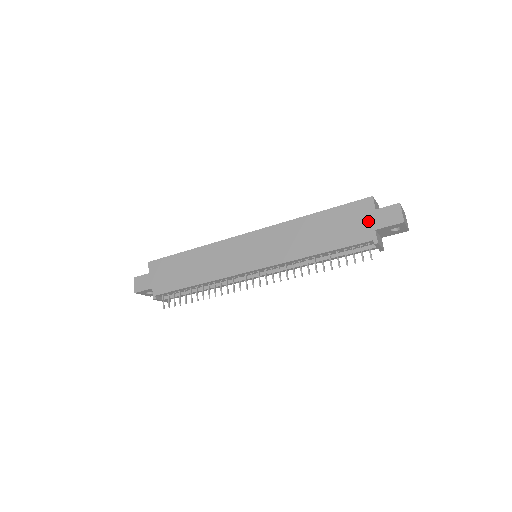
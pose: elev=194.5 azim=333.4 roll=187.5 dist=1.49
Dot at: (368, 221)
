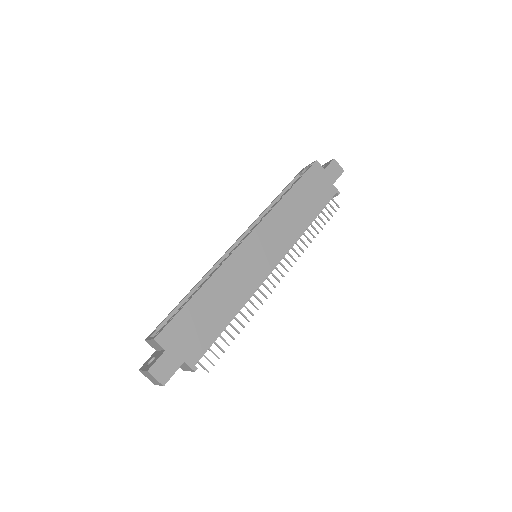
Dot at: (326, 180)
